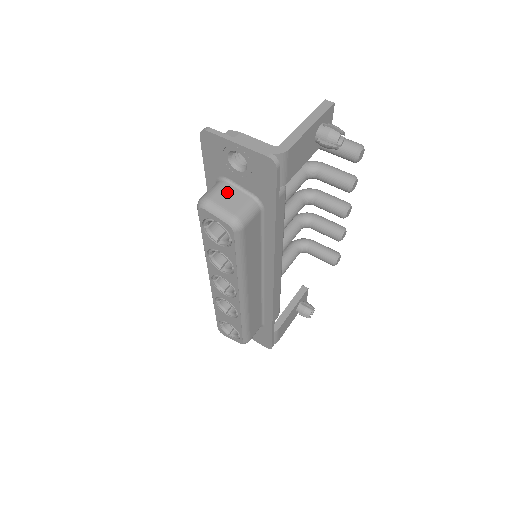
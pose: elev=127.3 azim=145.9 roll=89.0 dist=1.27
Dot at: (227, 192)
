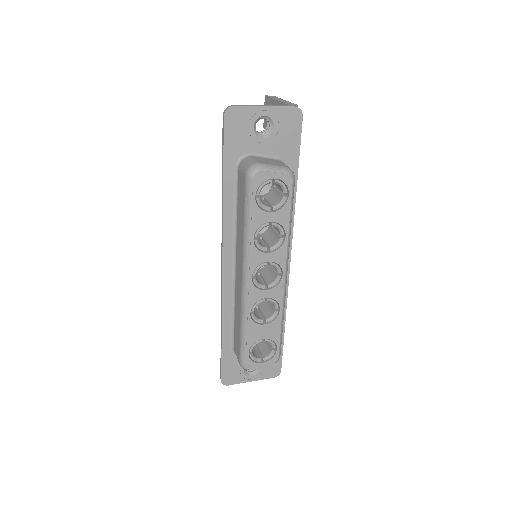
Dot at: (262, 159)
